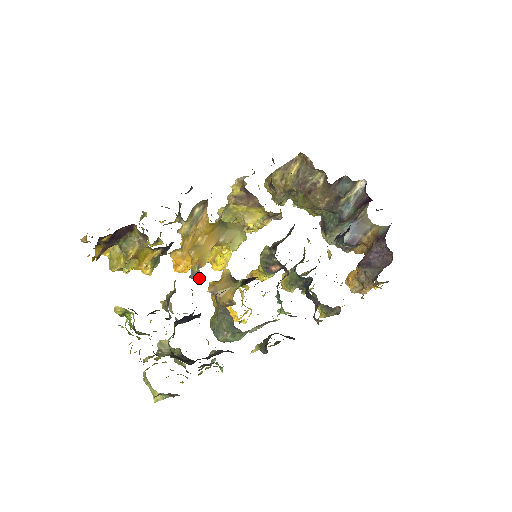
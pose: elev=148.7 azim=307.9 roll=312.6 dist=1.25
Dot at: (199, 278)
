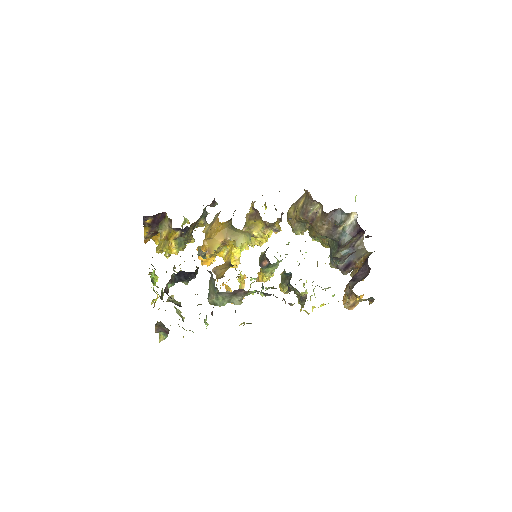
Dot at: (201, 254)
